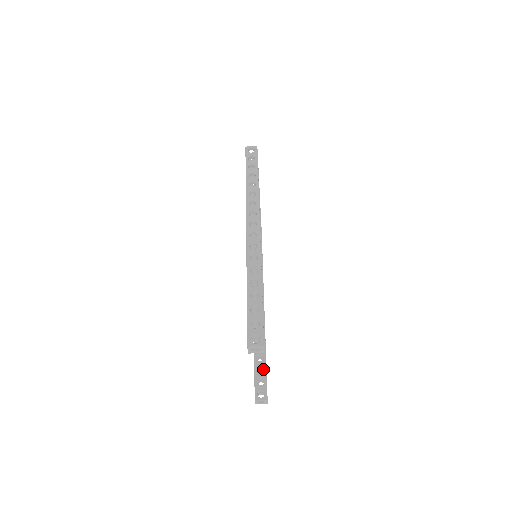
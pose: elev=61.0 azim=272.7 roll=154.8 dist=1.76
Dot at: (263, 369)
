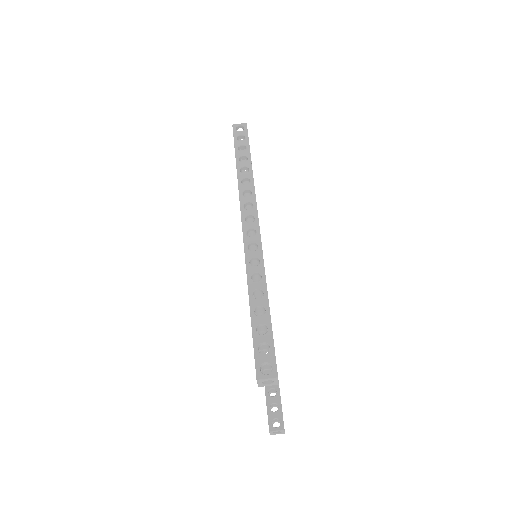
Dot at: occluded
